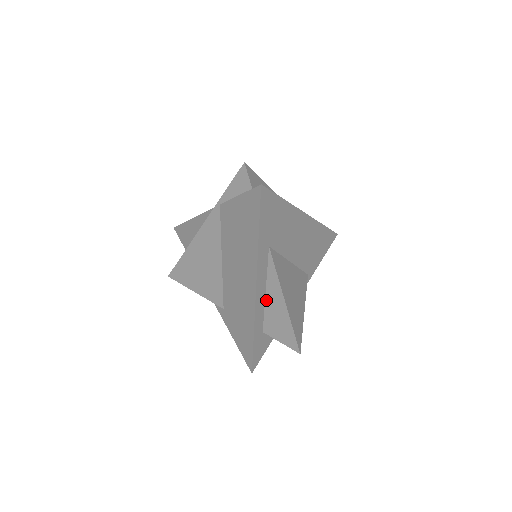
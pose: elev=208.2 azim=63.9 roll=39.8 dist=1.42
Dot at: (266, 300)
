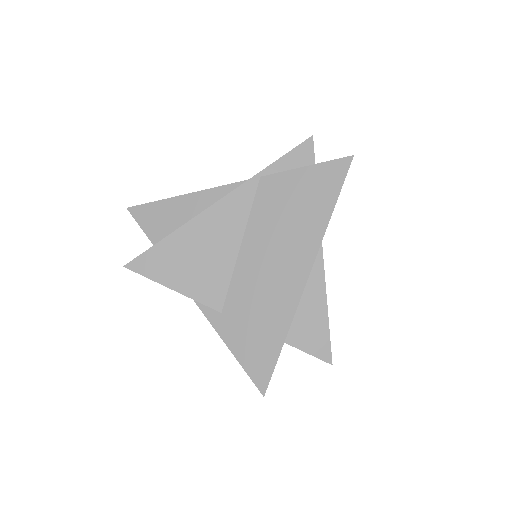
Dot at: occluded
